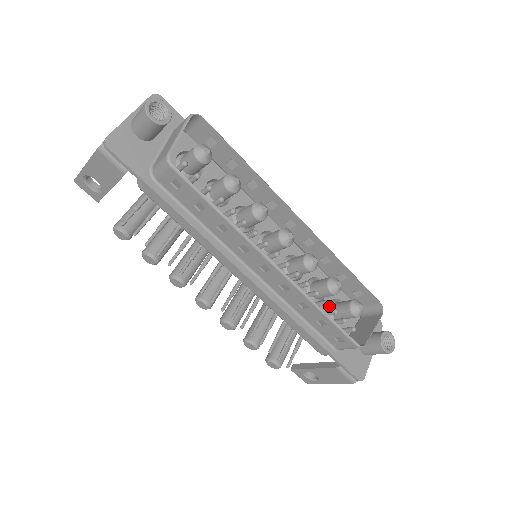
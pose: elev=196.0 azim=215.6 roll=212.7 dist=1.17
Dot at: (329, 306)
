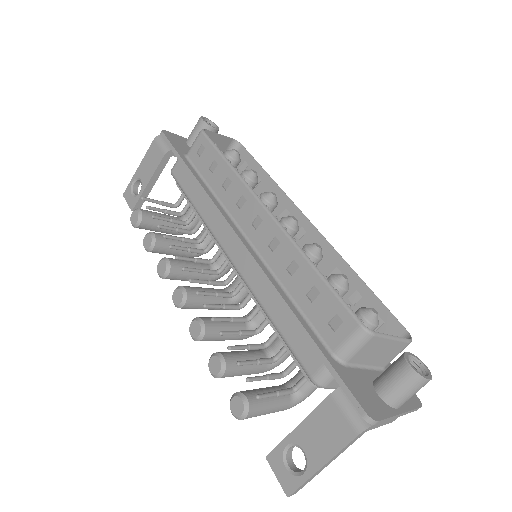
Dot at: occluded
